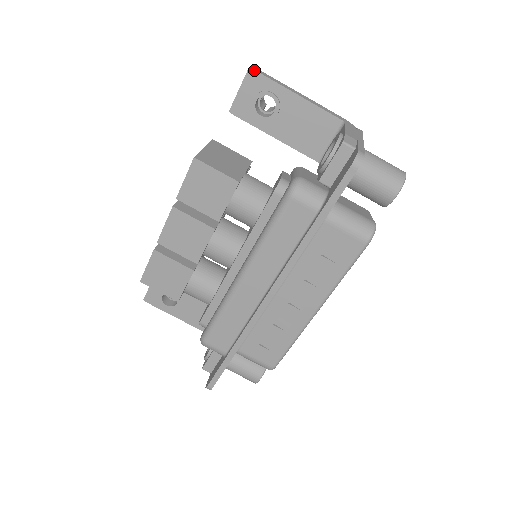
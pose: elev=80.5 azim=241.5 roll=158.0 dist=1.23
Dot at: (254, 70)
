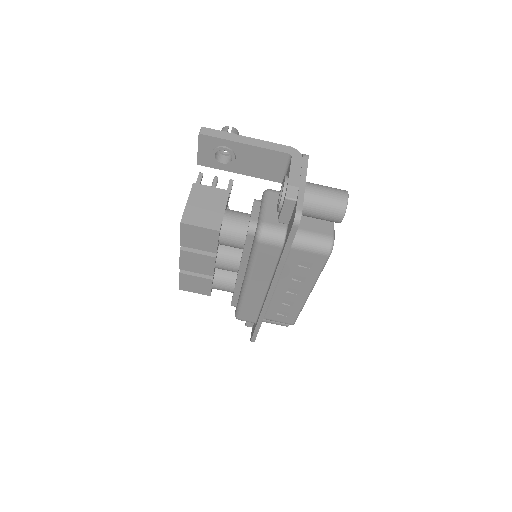
Dot at: (203, 135)
